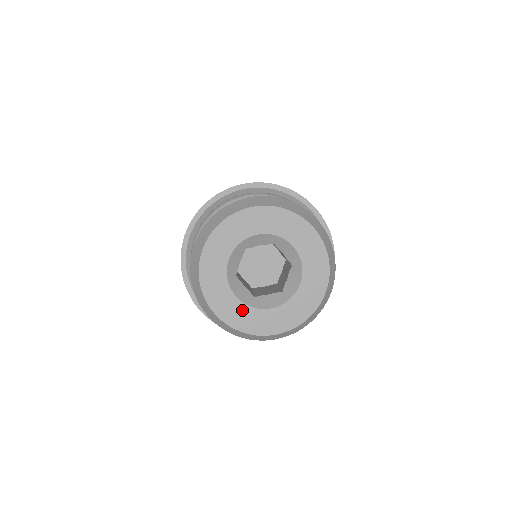
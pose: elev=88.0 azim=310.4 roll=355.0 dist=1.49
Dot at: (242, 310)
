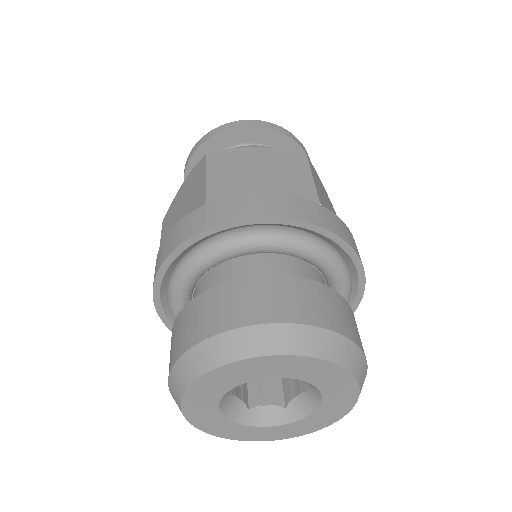
Dot at: (230, 426)
